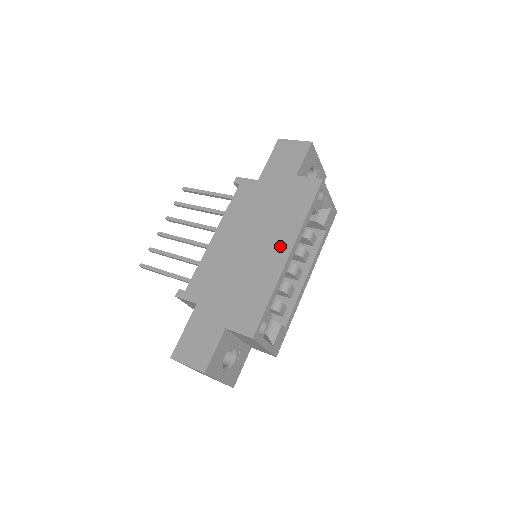
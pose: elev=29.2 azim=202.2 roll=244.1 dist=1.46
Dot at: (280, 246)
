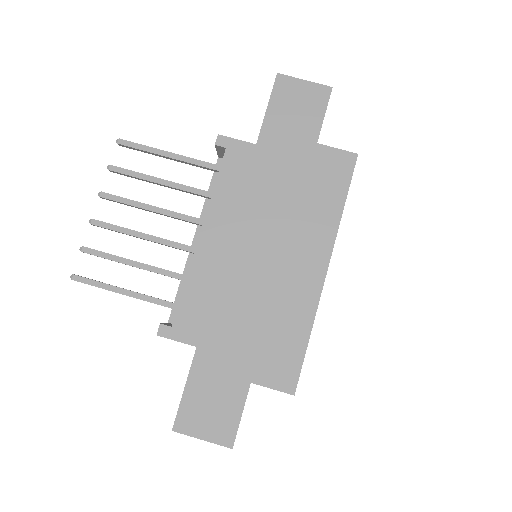
Dot at: (311, 258)
